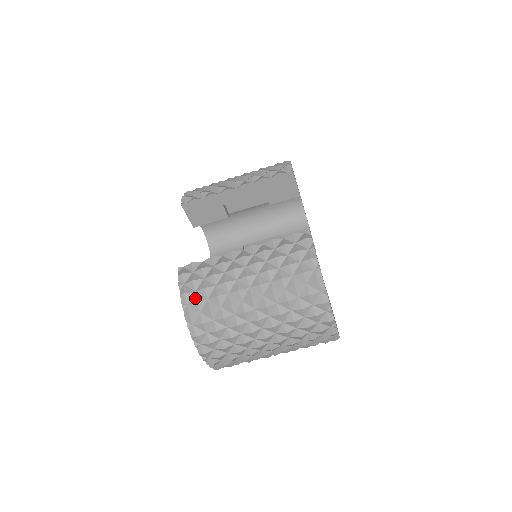
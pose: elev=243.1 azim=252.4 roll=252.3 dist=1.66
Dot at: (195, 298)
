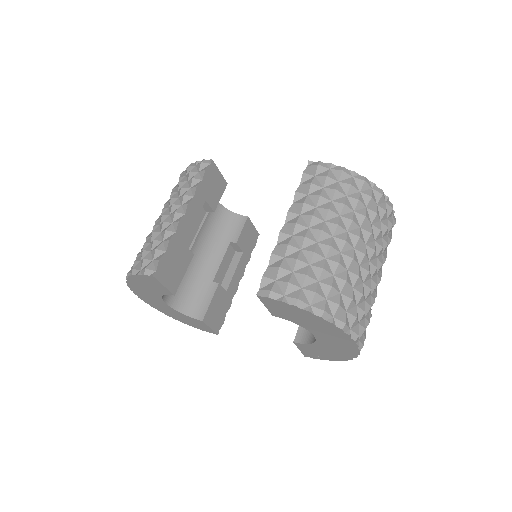
Dot at: (310, 292)
